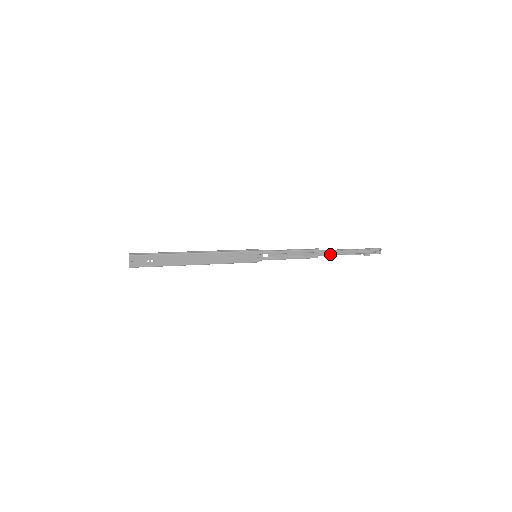
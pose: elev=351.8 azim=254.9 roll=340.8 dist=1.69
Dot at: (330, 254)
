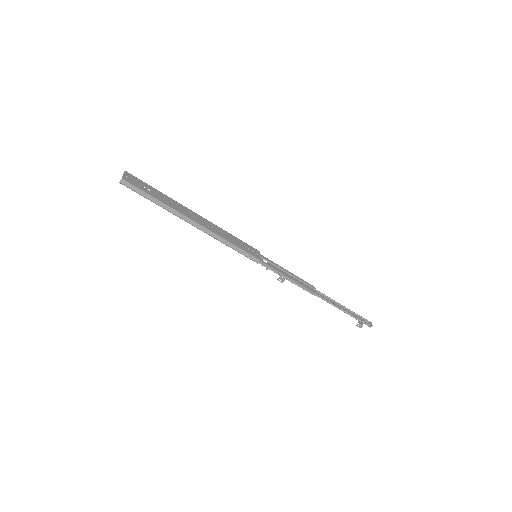
Dot at: (326, 301)
